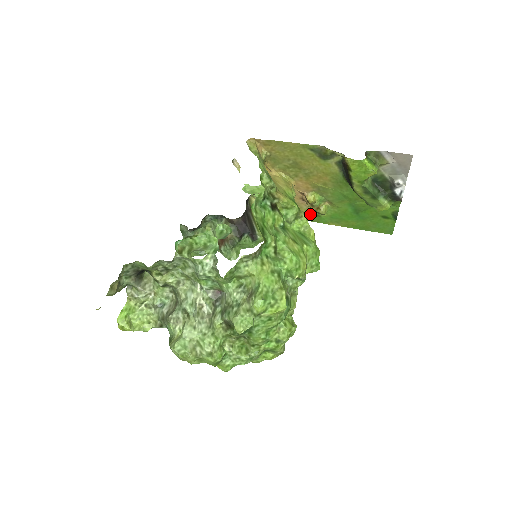
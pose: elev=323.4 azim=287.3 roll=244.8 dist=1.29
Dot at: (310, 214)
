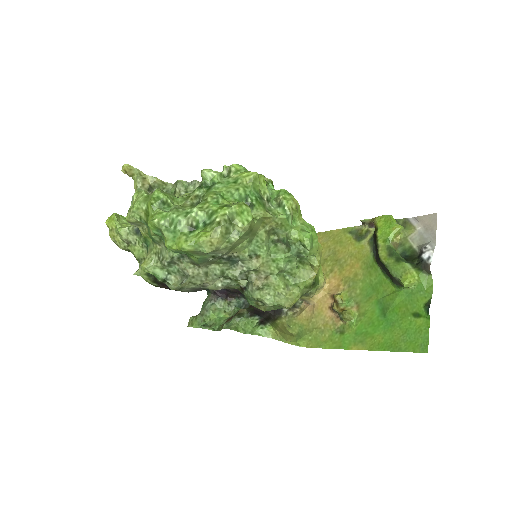
Dot at: (334, 333)
